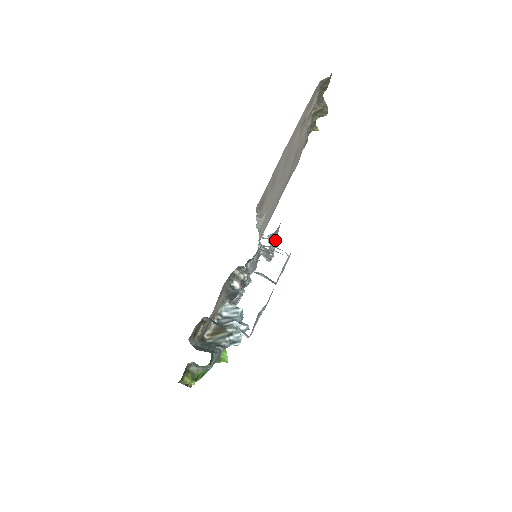
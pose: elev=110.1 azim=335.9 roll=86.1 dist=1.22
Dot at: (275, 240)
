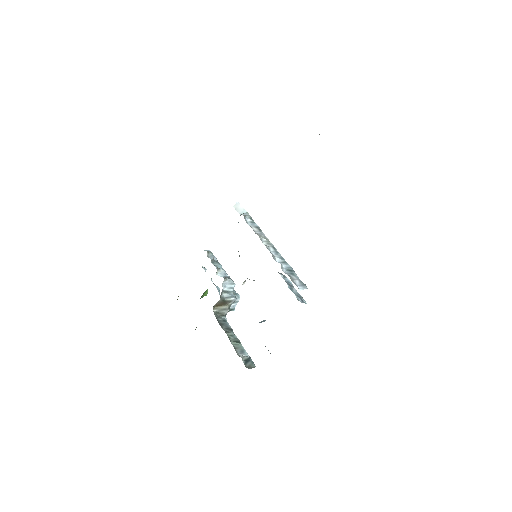
Dot at: occluded
